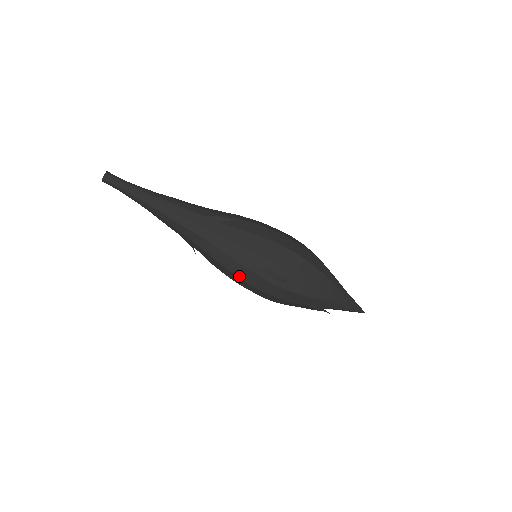
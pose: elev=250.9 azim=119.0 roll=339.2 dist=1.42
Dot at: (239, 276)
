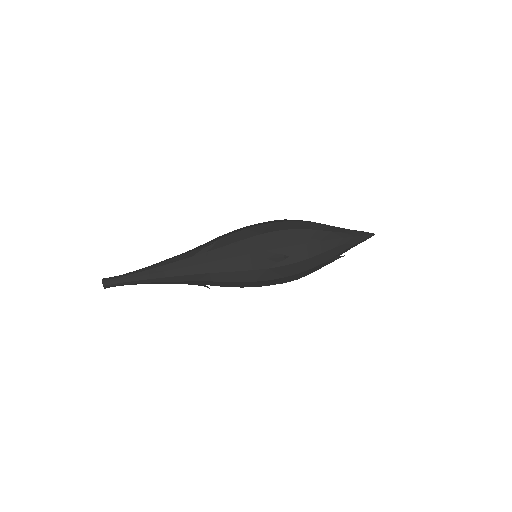
Dot at: (252, 280)
